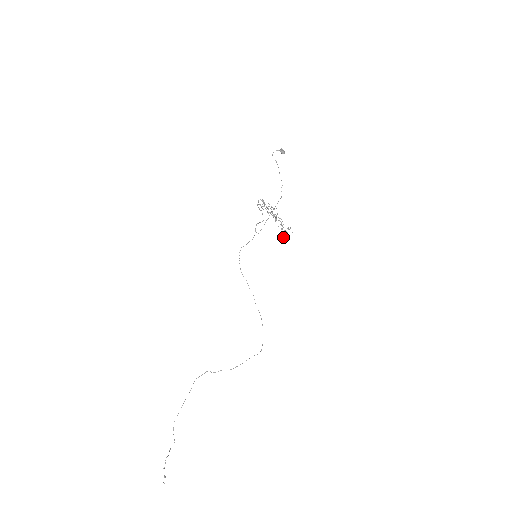
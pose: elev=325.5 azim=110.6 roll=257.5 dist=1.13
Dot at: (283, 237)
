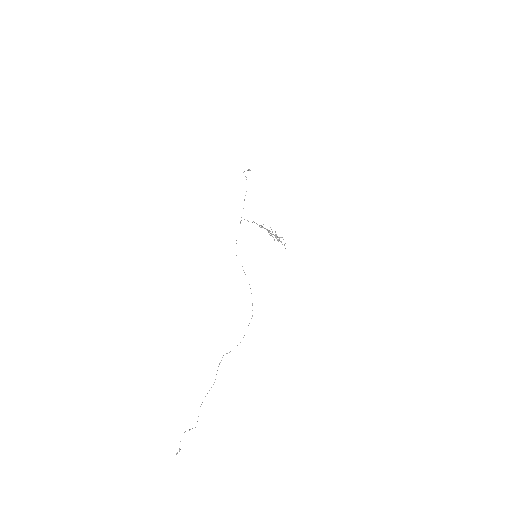
Dot at: occluded
